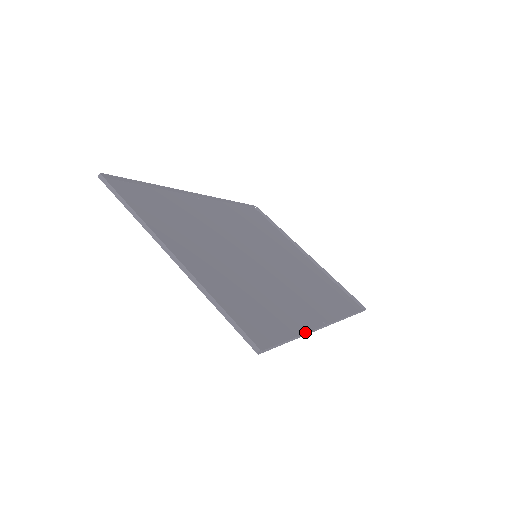
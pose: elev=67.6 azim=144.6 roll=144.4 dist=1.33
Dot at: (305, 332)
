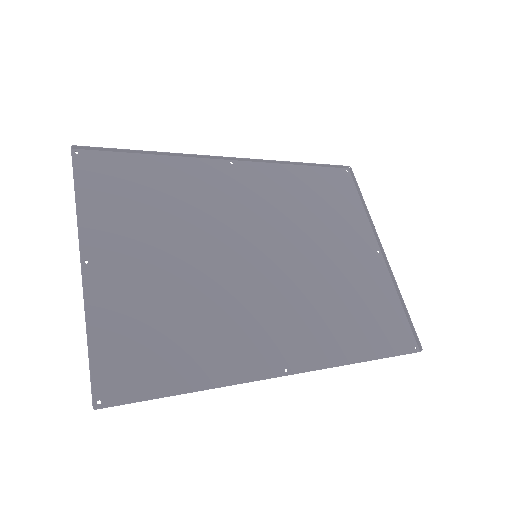
Dot at: (225, 383)
